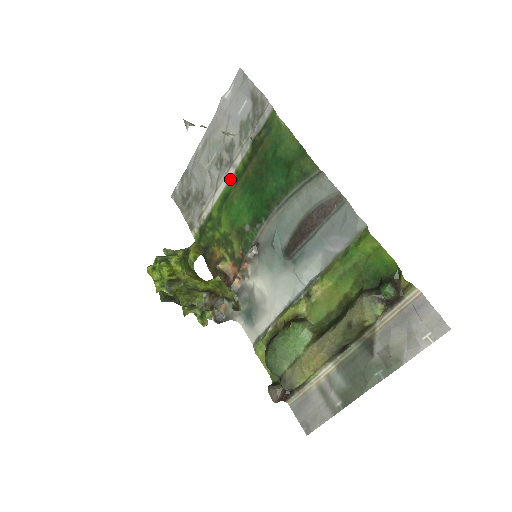
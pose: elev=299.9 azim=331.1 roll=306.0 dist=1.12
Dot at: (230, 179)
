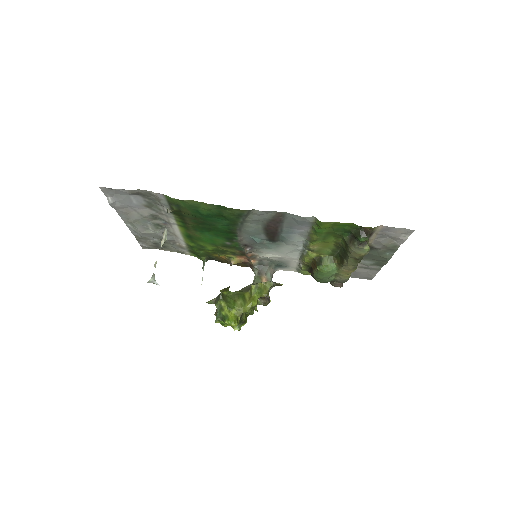
Dot at: (180, 230)
